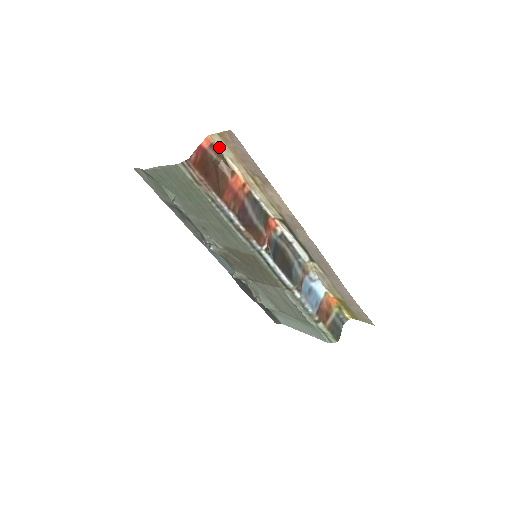
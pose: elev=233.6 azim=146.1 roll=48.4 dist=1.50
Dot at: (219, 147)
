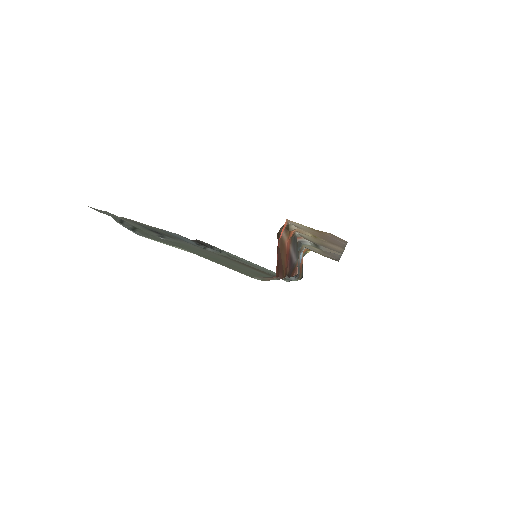
Dot at: (291, 223)
